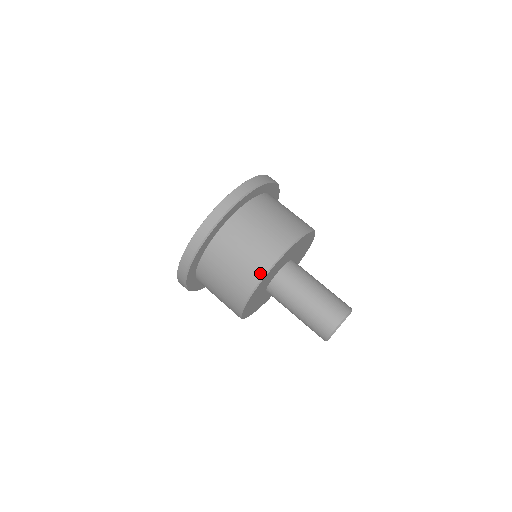
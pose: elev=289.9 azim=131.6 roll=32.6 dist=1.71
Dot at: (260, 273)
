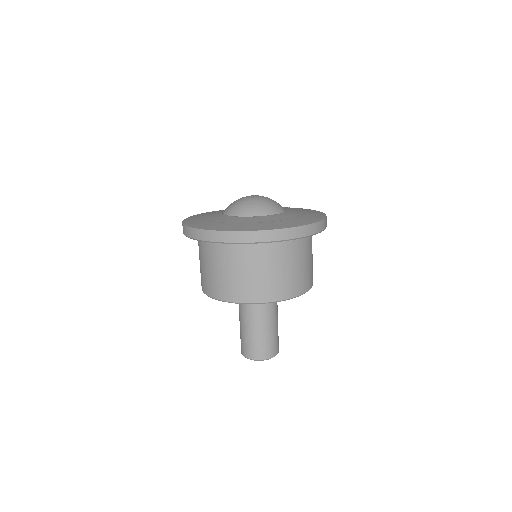
Dot at: (248, 299)
